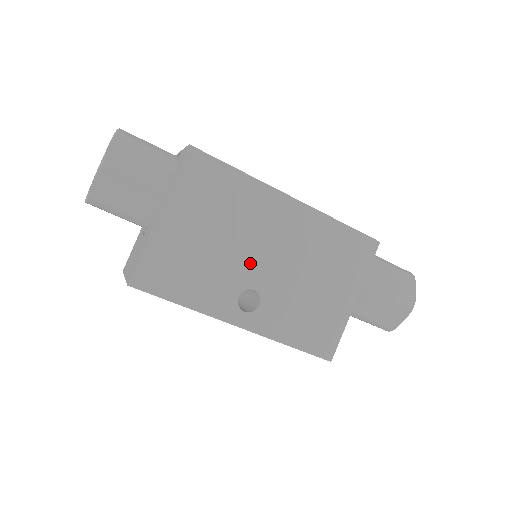
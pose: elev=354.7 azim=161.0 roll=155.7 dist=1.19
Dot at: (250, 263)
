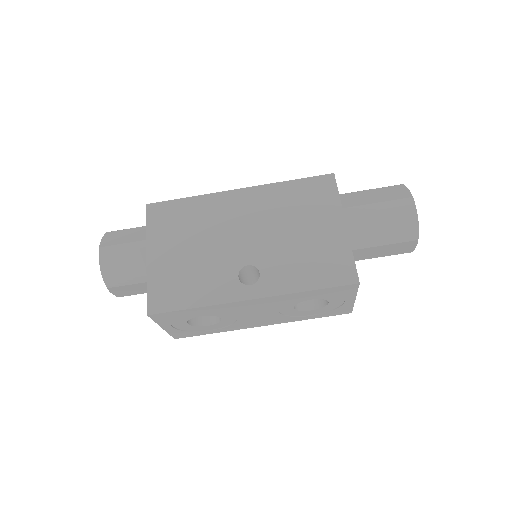
Dot at: (233, 249)
